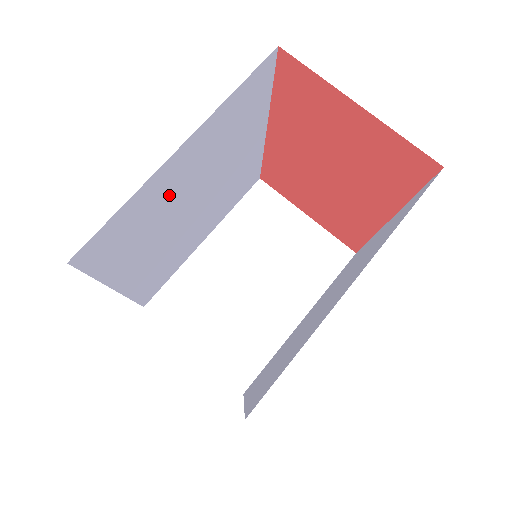
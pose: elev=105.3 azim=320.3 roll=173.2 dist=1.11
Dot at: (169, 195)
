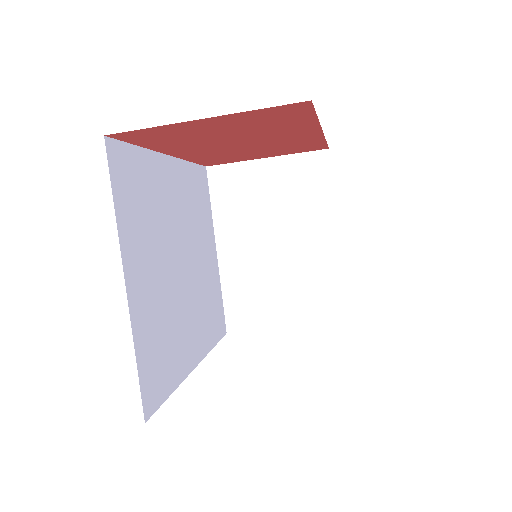
Dot at: (156, 299)
